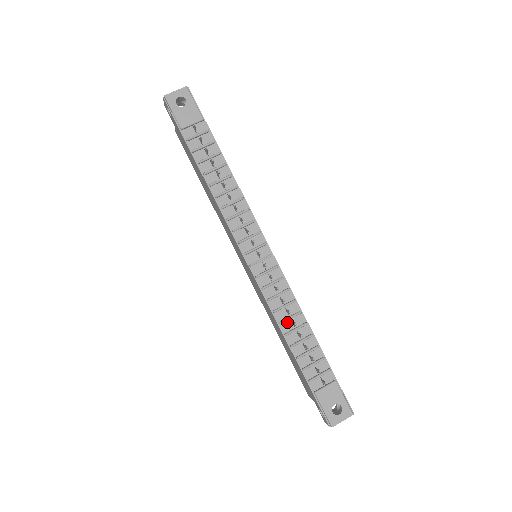
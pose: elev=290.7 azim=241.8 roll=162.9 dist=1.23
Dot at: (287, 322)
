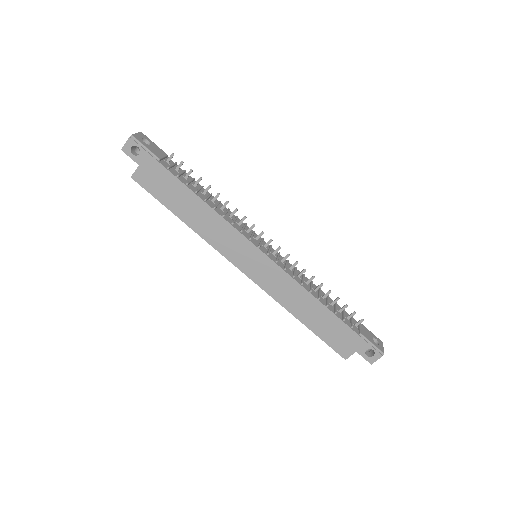
Dot at: (312, 290)
